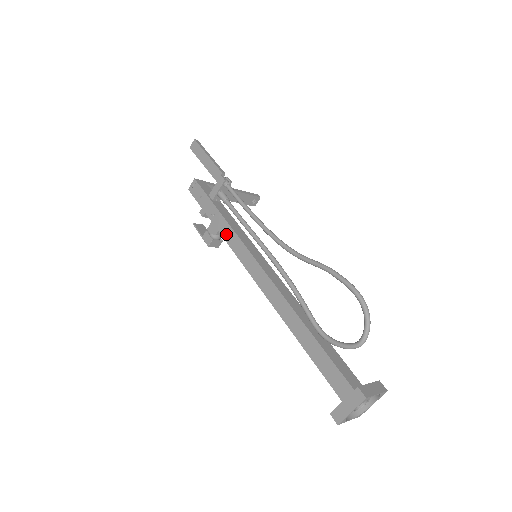
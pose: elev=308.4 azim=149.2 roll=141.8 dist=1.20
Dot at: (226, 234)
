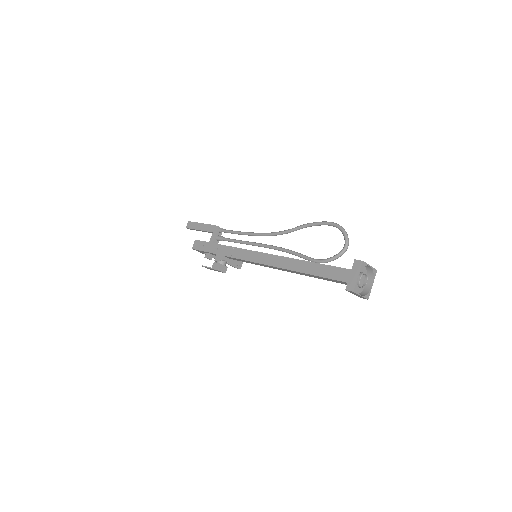
Dot at: (230, 253)
